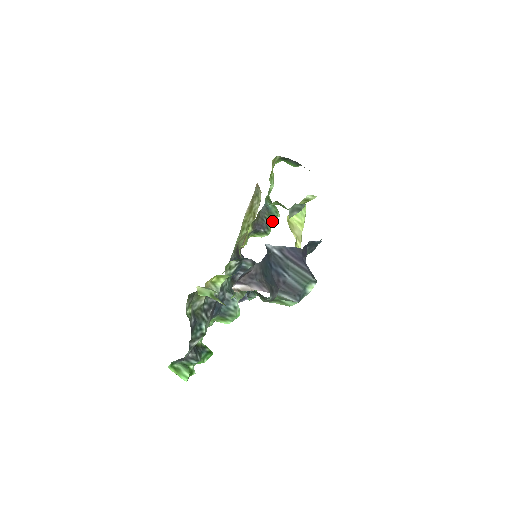
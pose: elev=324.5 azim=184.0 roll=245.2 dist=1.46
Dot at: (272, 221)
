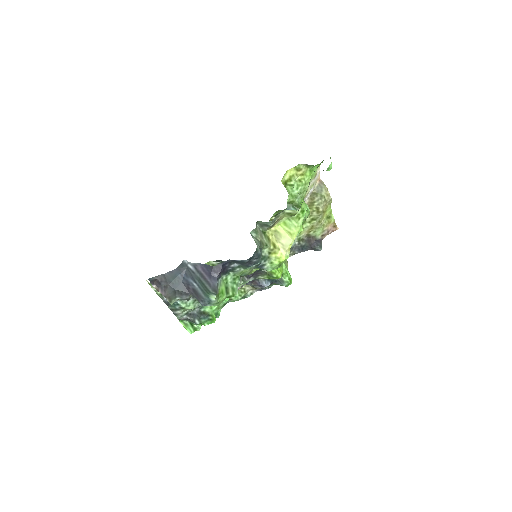
Dot at: occluded
